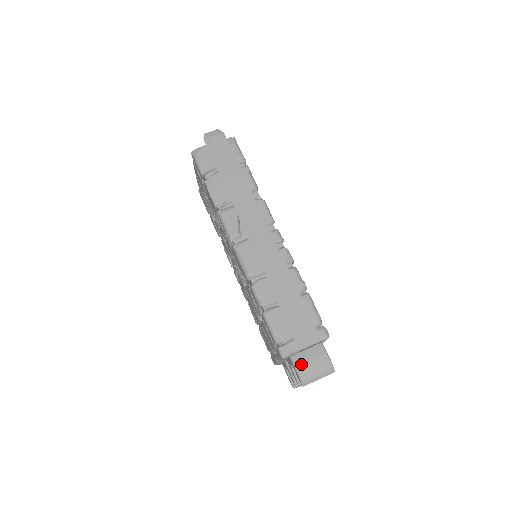
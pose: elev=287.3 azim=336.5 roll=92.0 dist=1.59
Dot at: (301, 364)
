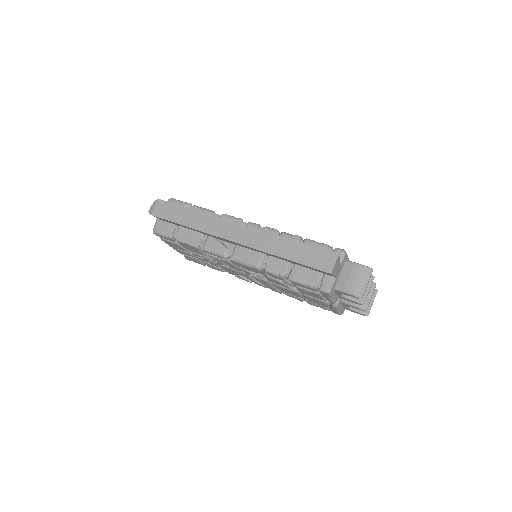
Dot at: (345, 286)
